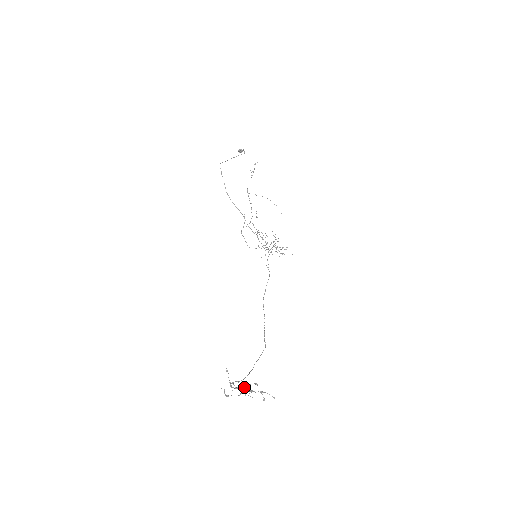
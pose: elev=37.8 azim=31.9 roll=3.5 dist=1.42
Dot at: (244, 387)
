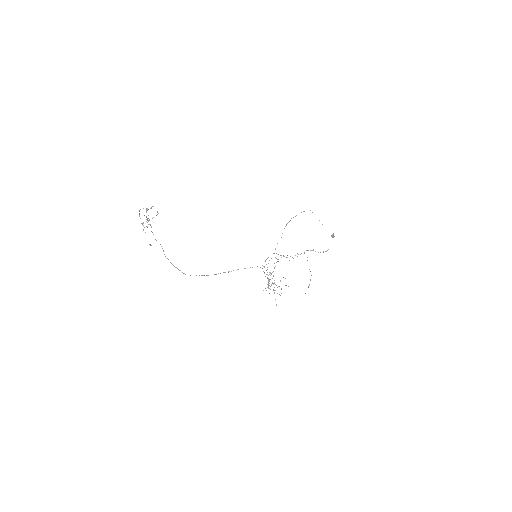
Dot at: occluded
